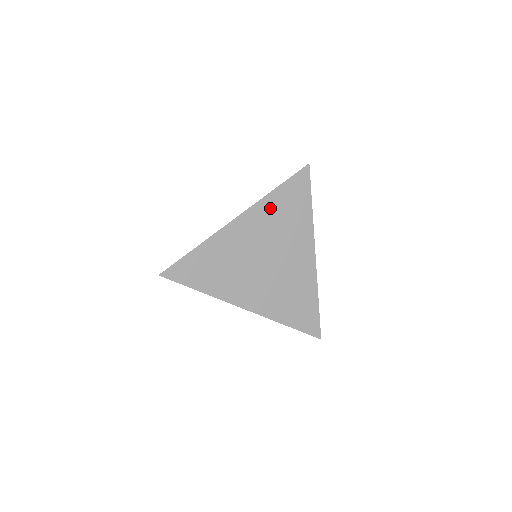
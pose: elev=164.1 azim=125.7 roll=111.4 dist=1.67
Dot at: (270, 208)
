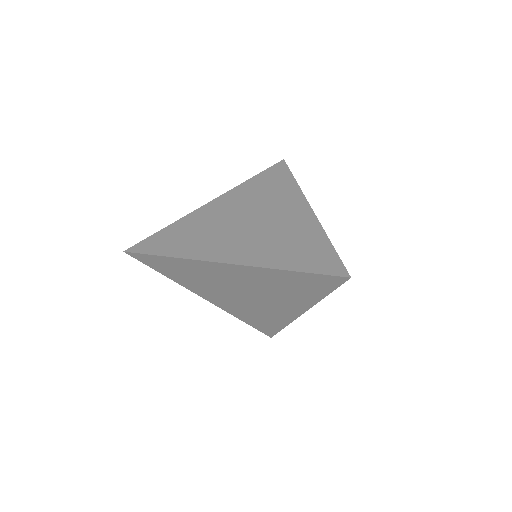
Dot at: (248, 189)
